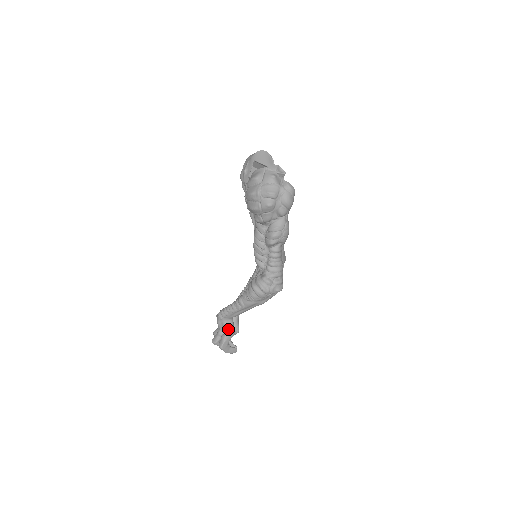
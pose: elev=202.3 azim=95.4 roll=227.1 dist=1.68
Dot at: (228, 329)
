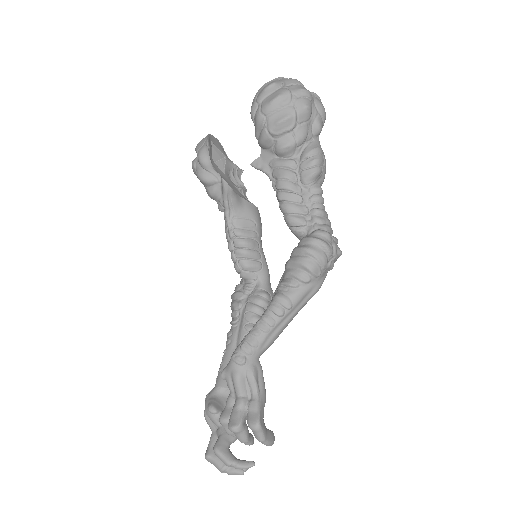
Dot at: (258, 383)
